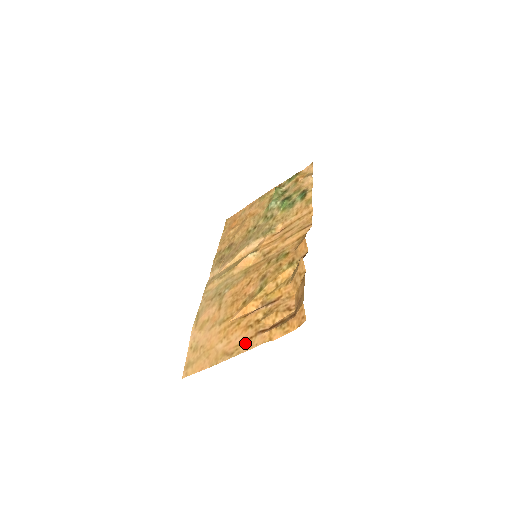
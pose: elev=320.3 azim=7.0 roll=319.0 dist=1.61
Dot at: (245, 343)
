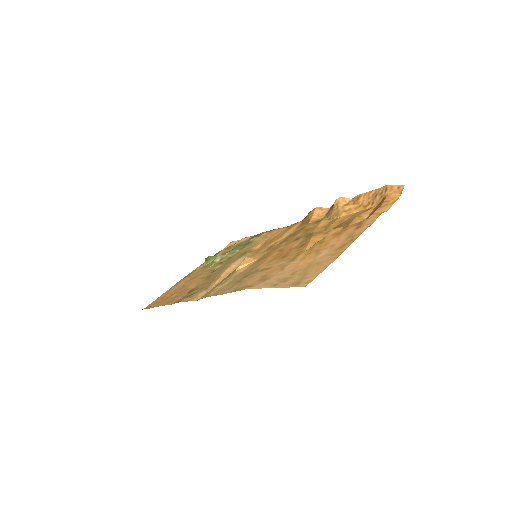
Dot at: (356, 230)
